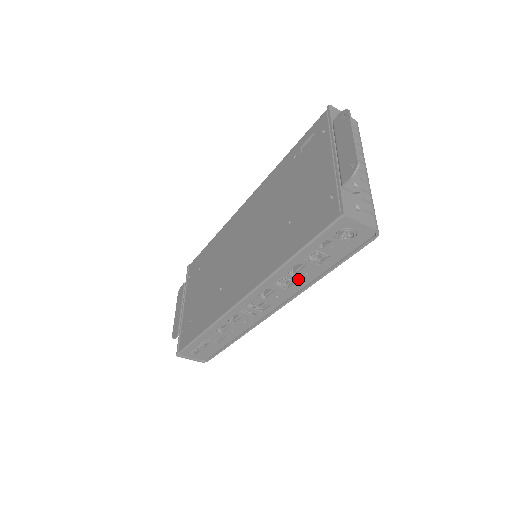
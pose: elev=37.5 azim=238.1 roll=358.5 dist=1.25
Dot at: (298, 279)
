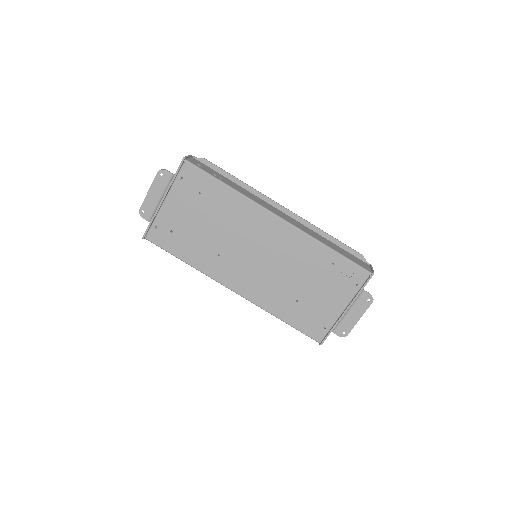
Dot at: occluded
